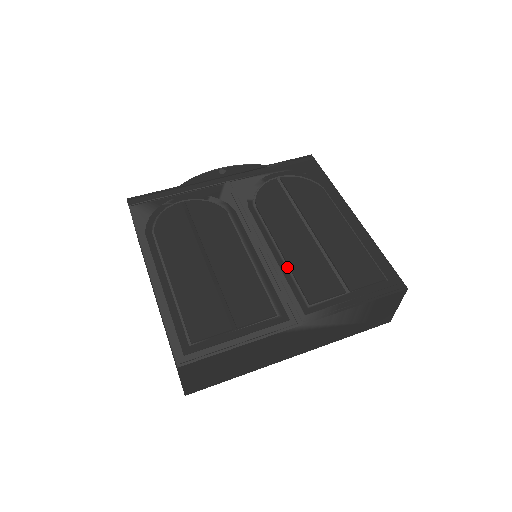
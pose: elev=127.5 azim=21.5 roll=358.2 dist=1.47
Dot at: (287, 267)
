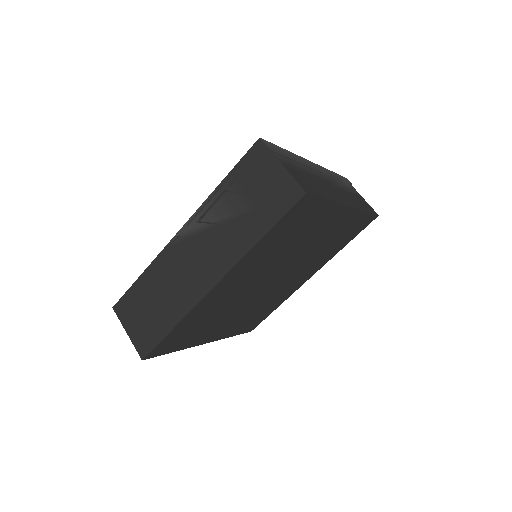
Dot at: occluded
